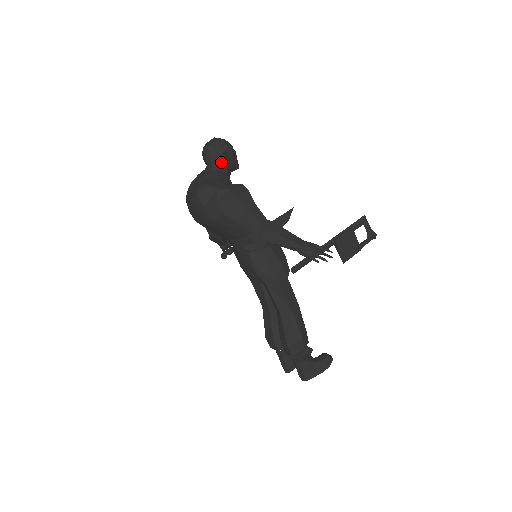
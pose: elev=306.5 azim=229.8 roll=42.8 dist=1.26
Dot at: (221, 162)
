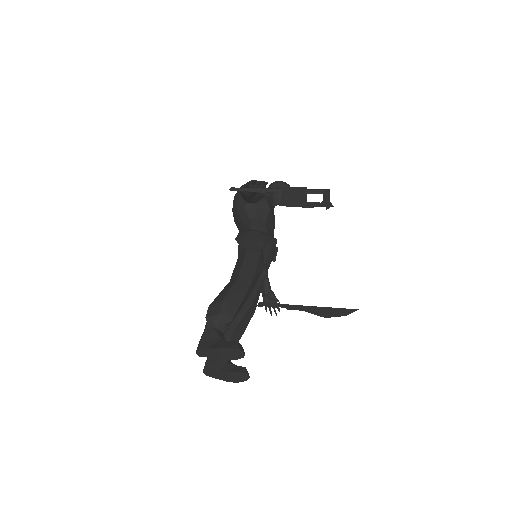
Dot at: occluded
